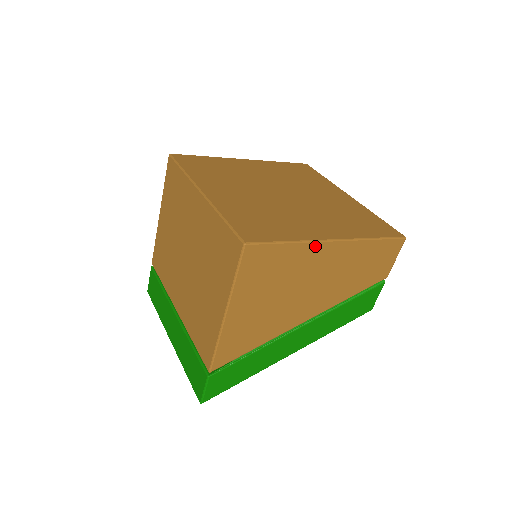
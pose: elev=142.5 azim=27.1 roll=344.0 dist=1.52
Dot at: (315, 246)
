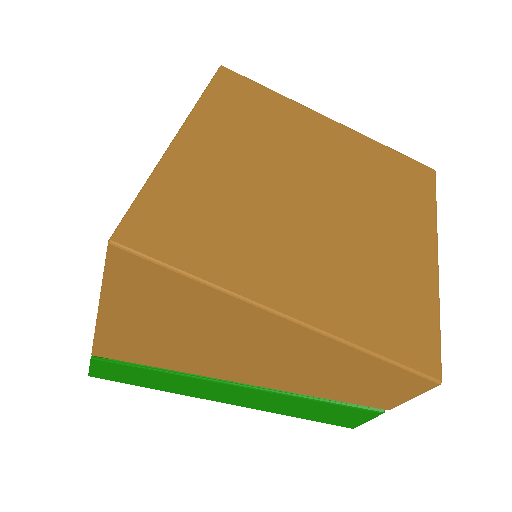
Dot at: (242, 305)
